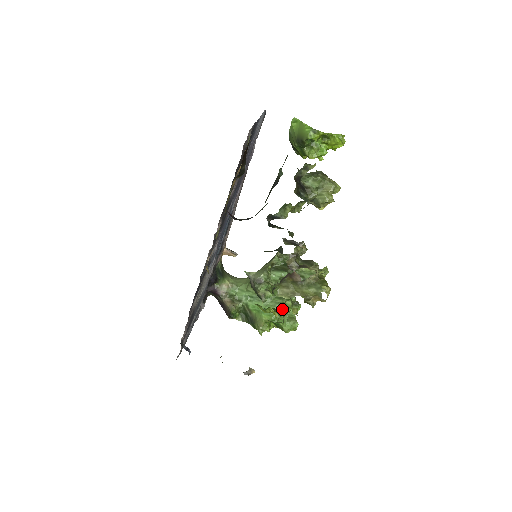
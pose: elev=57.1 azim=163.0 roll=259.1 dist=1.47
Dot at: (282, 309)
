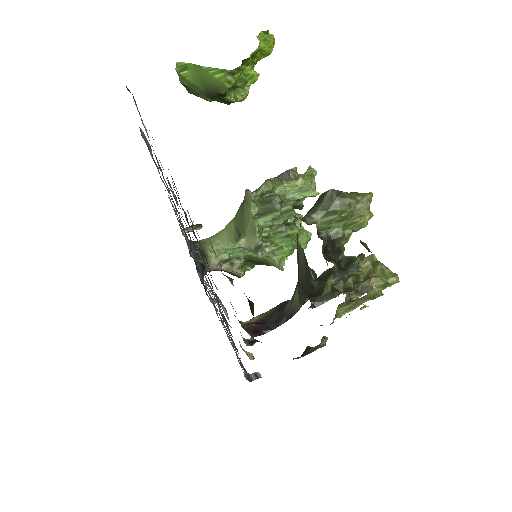
Dot at: (291, 239)
